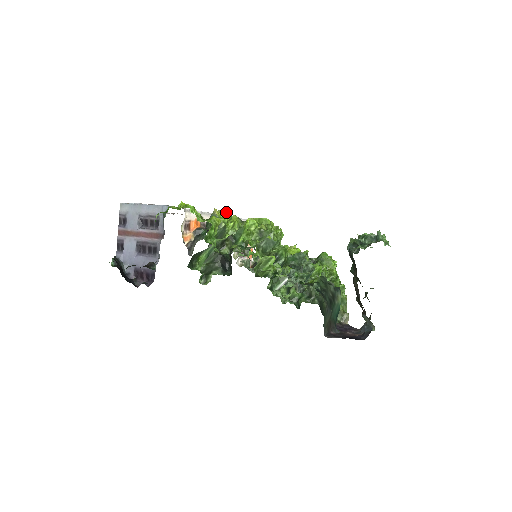
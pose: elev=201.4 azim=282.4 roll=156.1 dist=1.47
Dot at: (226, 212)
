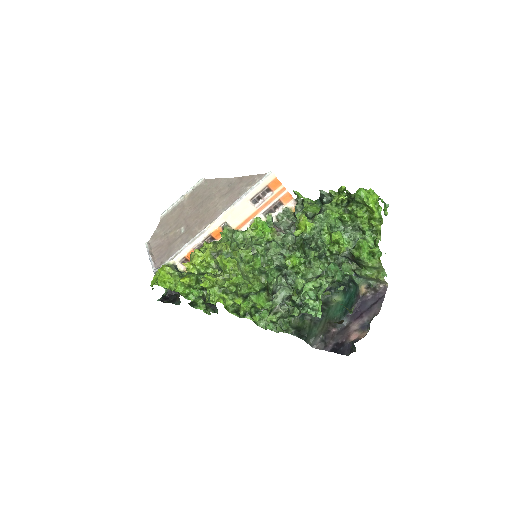
Dot at: (195, 258)
